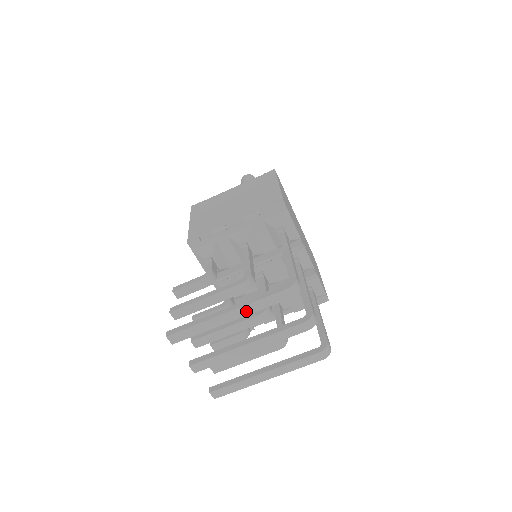
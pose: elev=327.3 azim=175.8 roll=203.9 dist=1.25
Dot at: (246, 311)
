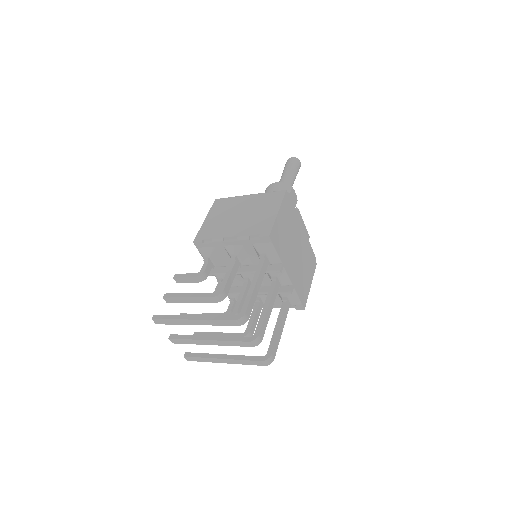
Dot at: (206, 323)
